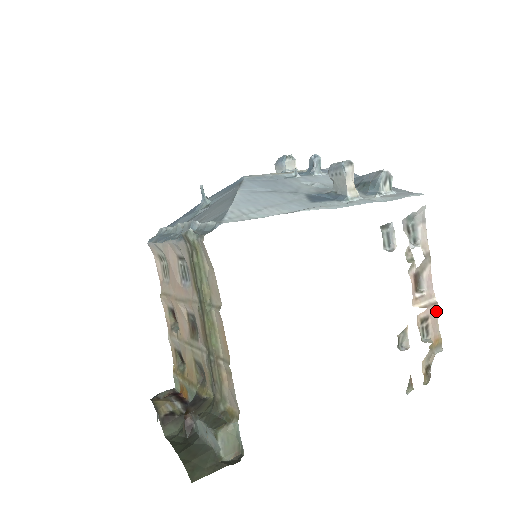
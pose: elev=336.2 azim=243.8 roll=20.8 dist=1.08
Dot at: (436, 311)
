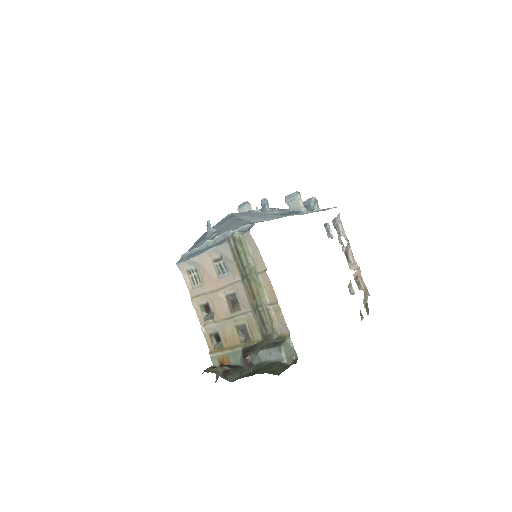
Dot at: (360, 273)
